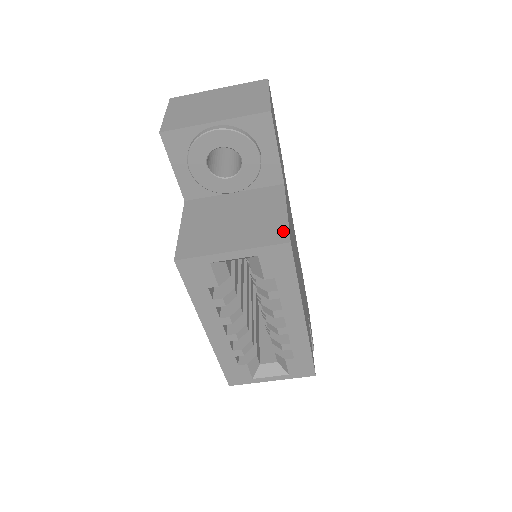
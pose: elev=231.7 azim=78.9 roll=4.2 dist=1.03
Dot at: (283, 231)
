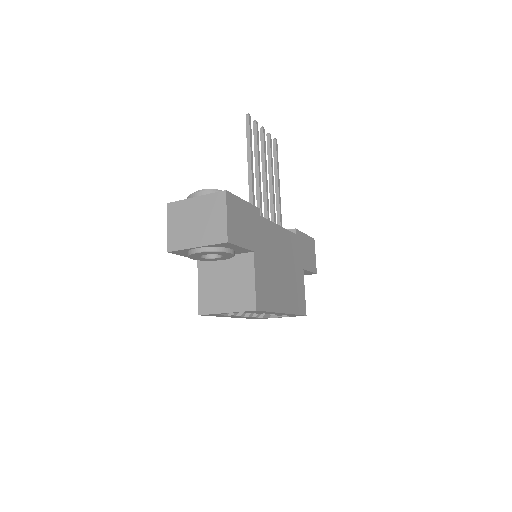
Dot at: (252, 300)
